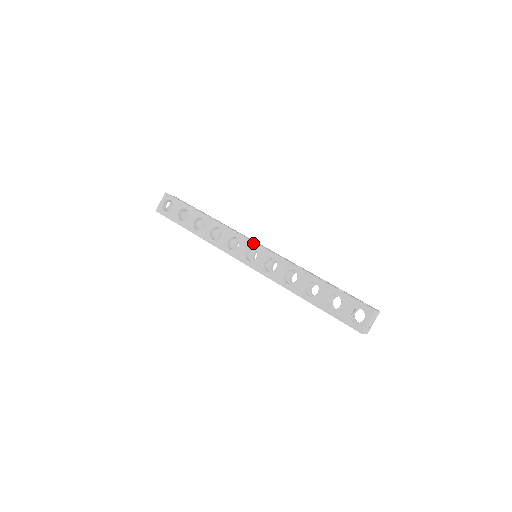
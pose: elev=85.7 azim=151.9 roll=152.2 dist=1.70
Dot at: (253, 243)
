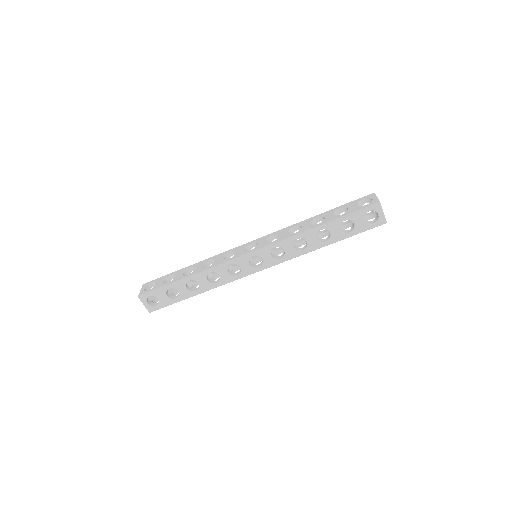
Dot at: (248, 255)
